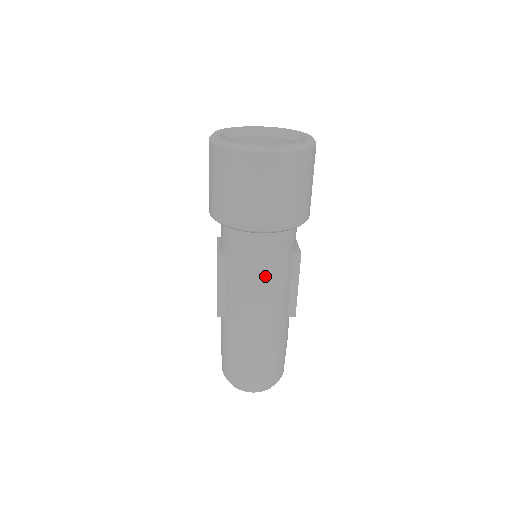
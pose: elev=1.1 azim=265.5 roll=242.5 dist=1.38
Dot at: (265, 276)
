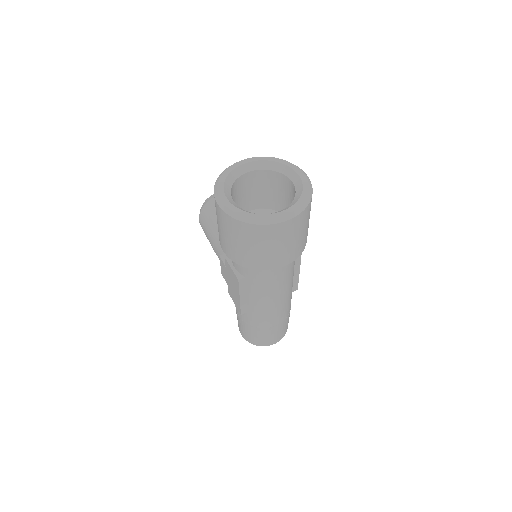
Dot at: (281, 285)
